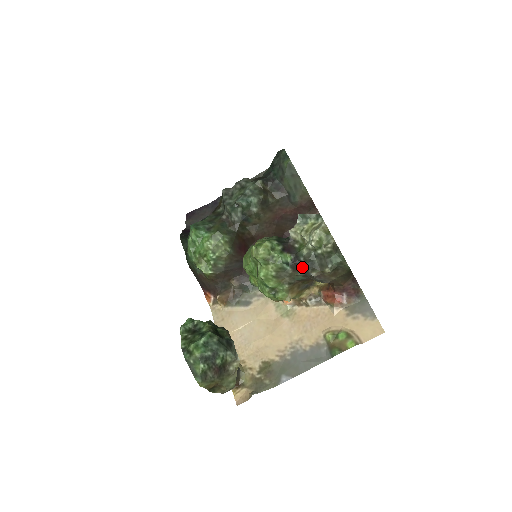
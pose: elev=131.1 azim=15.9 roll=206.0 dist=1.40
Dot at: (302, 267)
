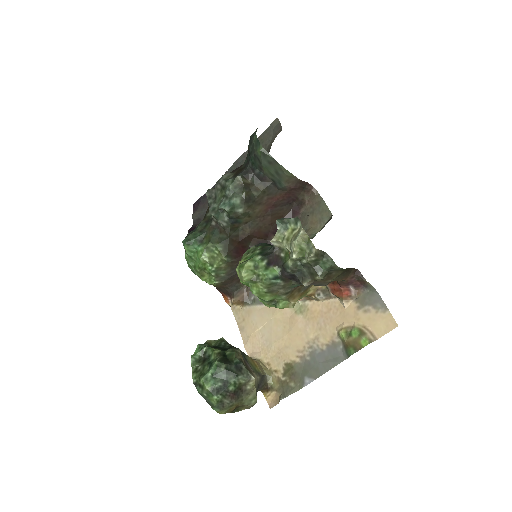
Dot at: (293, 277)
